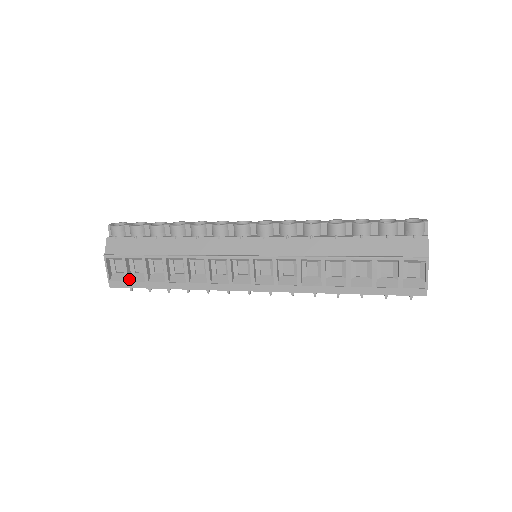
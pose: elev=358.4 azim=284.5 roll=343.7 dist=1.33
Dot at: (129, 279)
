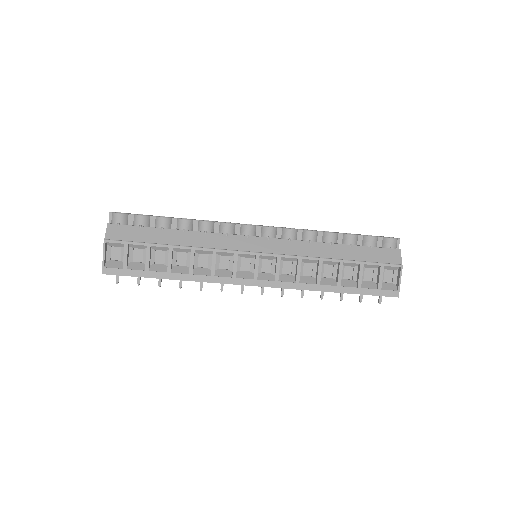
Dot at: (127, 267)
